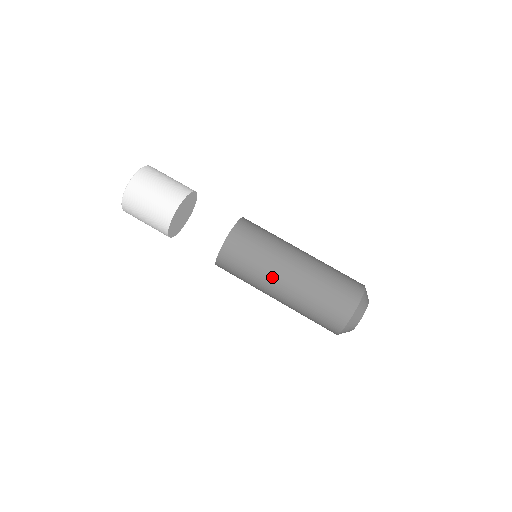
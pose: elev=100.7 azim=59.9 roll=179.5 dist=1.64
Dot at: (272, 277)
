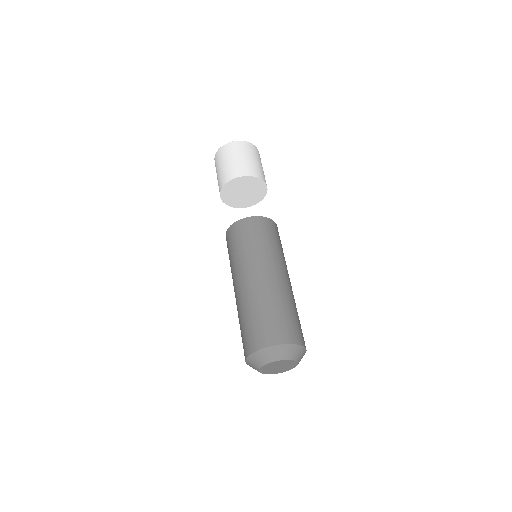
Dot at: (239, 272)
